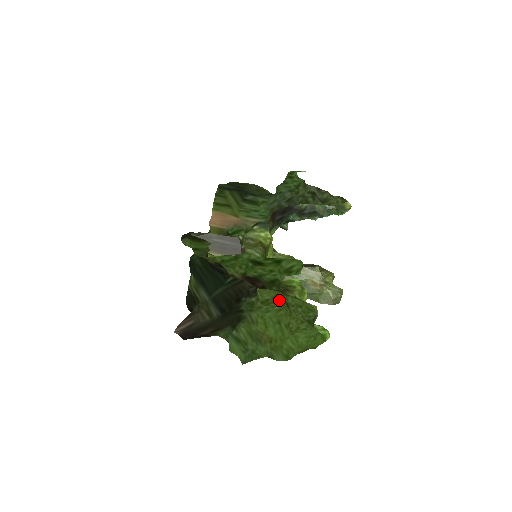
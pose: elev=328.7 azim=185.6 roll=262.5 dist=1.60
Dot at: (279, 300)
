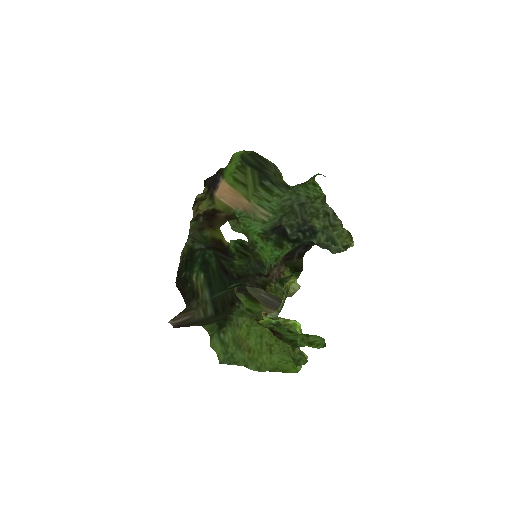
Dot at: occluded
